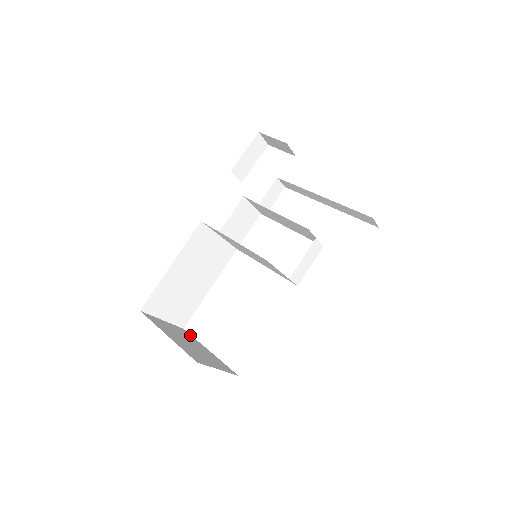
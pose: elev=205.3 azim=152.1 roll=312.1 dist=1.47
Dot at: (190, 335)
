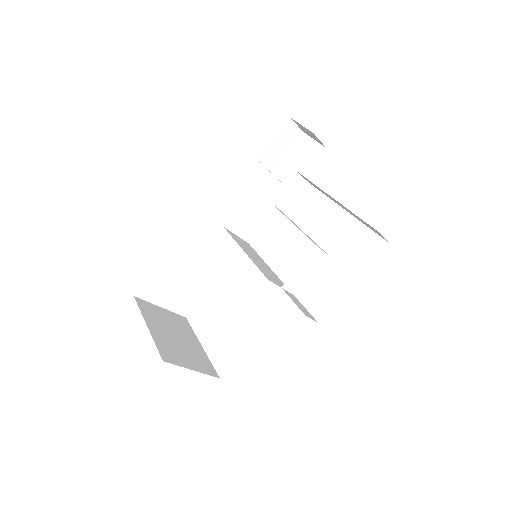
Dot at: (189, 325)
